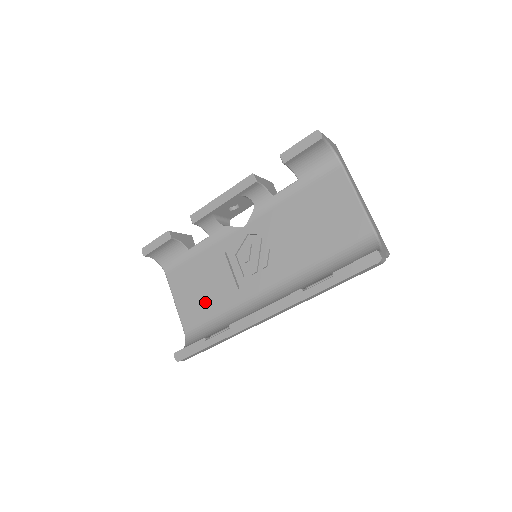
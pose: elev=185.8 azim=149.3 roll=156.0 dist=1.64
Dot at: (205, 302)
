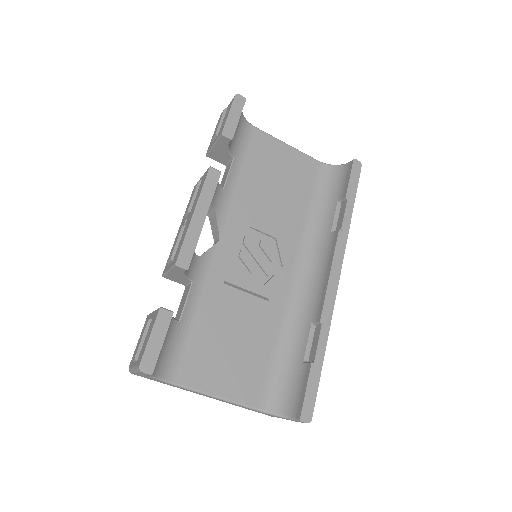
Dot at: (251, 352)
